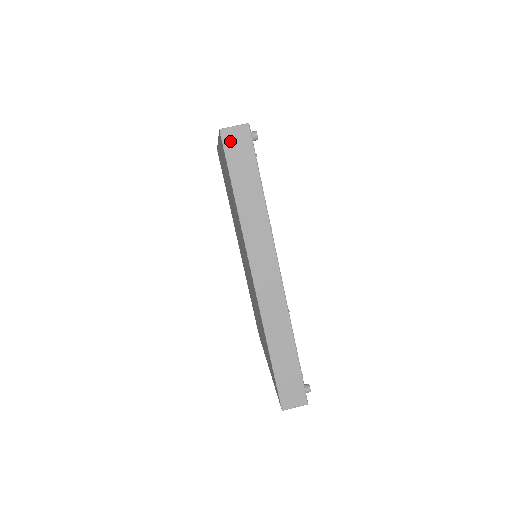
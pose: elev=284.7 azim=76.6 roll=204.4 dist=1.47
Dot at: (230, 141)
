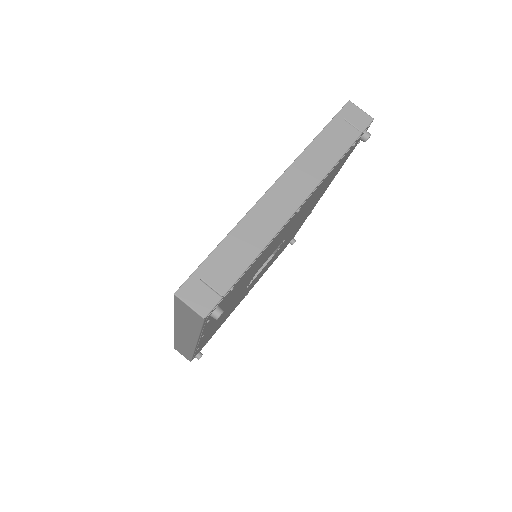
Dot at: (181, 304)
